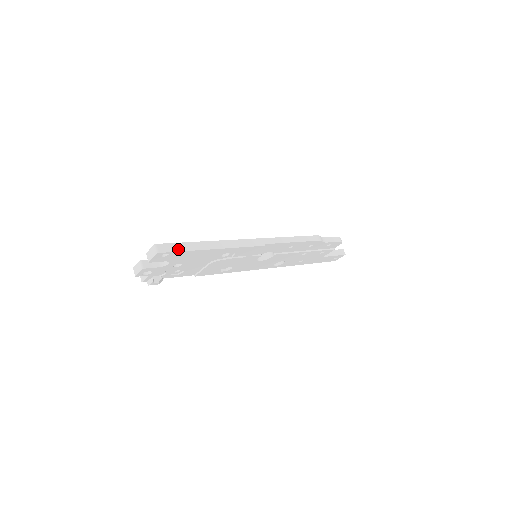
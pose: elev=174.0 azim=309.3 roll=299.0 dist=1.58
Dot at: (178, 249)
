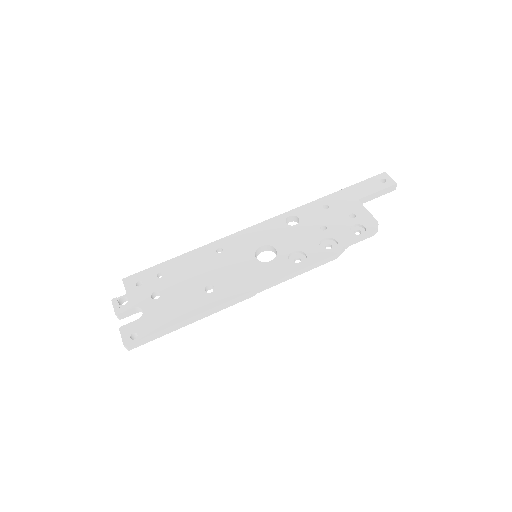
Dot at: (150, 340)
